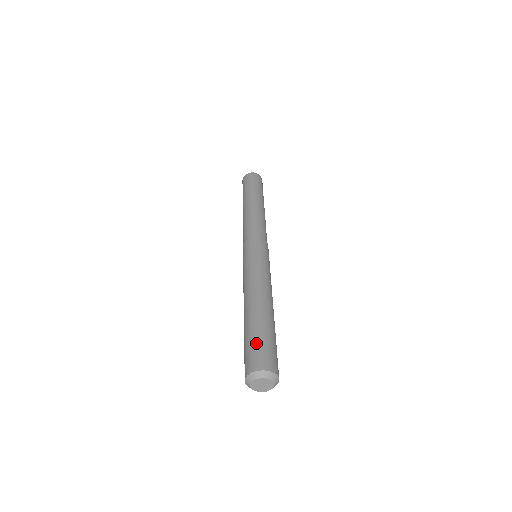
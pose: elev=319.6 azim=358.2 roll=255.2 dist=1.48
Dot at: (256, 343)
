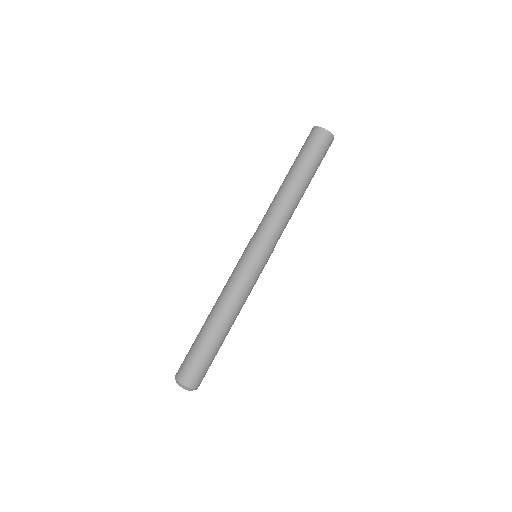
Dot at: (187, 355)
